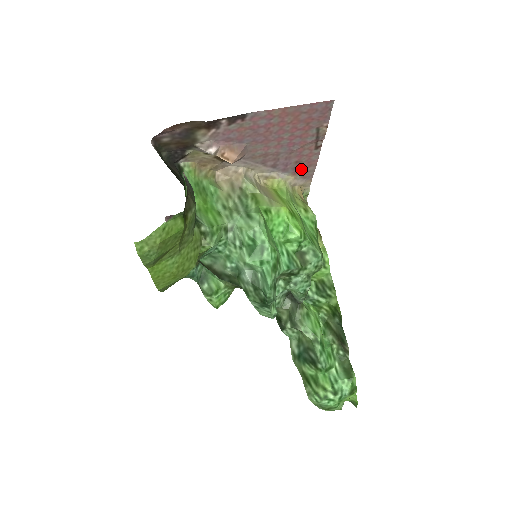
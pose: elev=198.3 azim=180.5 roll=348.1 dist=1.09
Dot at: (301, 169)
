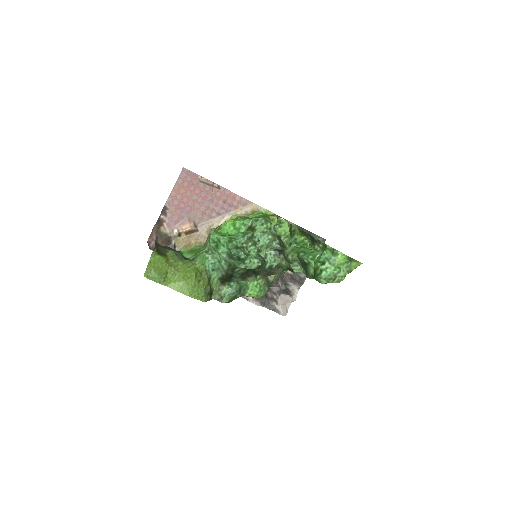
Dot at: (234, 203)
